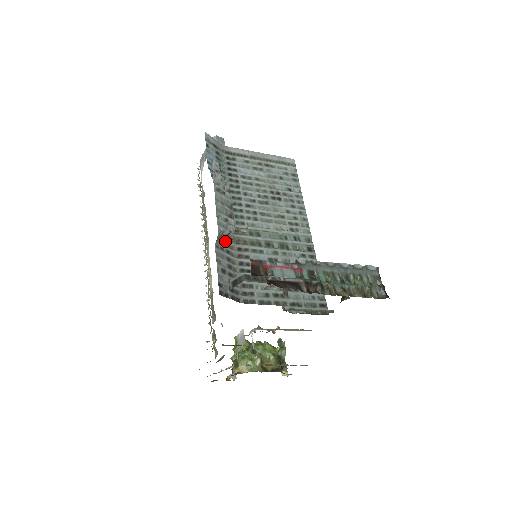
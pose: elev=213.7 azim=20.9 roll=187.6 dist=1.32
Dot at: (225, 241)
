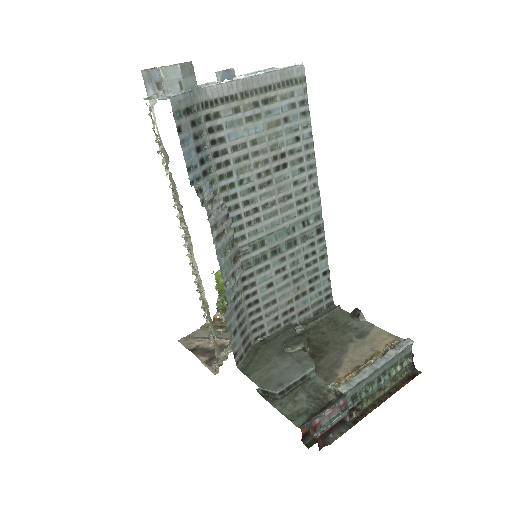
Dot at: occluded
